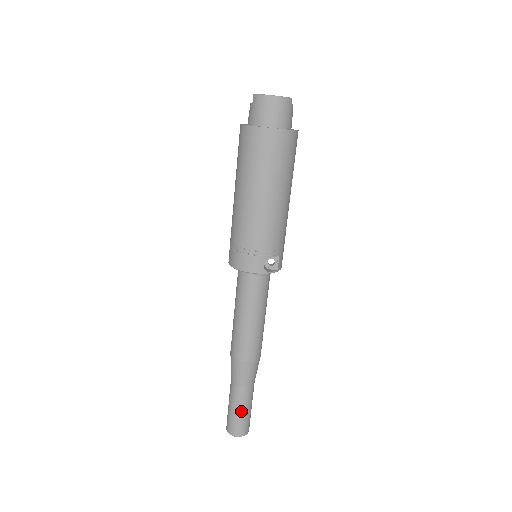
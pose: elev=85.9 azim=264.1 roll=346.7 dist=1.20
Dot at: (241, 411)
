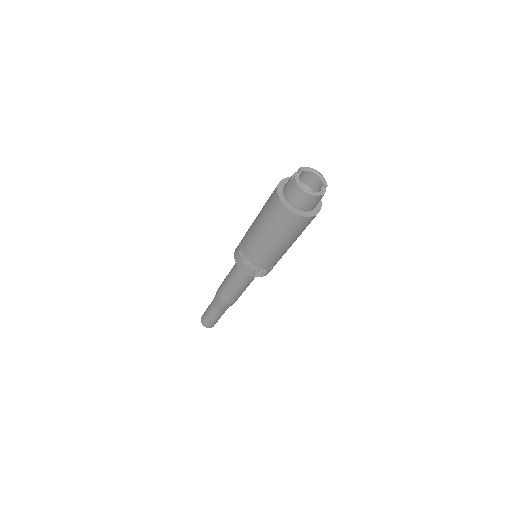
Dot at: (212, 319)
